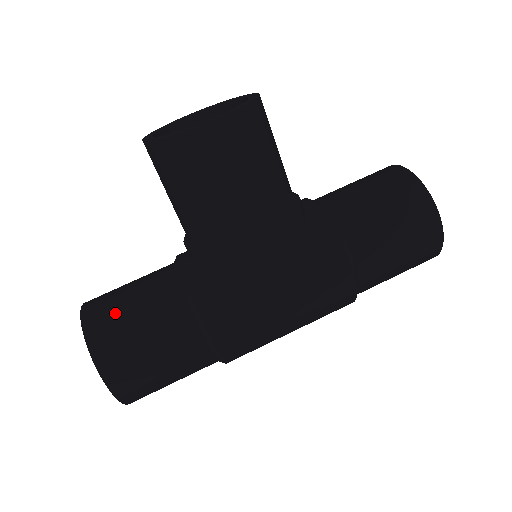
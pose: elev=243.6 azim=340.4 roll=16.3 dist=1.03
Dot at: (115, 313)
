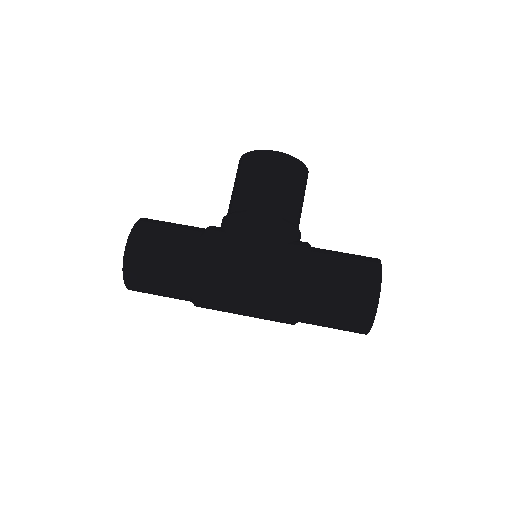
Dot at: (162, 222)
